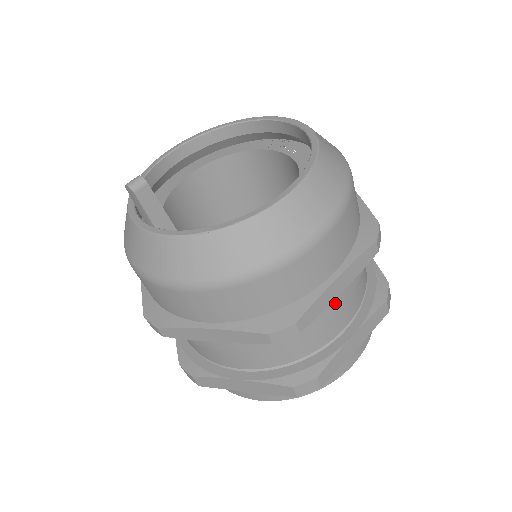
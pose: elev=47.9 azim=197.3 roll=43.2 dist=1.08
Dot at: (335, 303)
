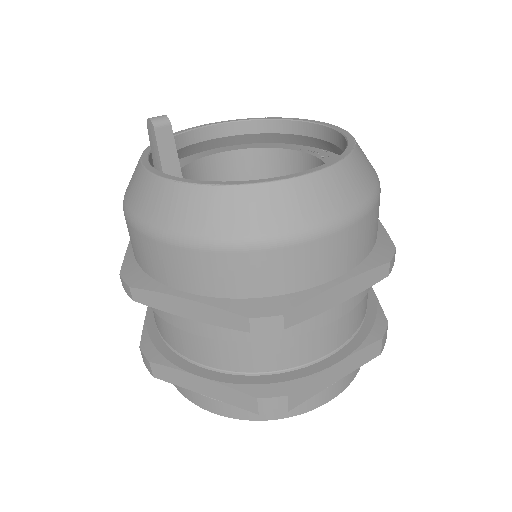
Dot at: (329, 315)
